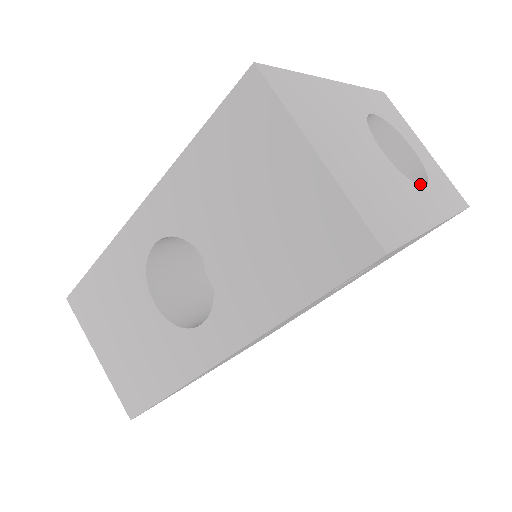
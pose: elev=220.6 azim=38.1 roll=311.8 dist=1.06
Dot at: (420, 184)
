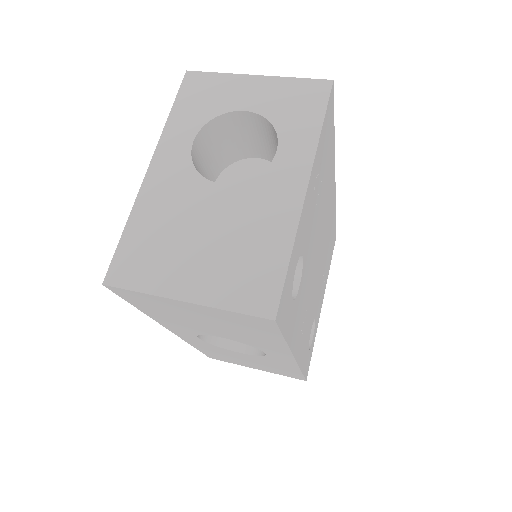
Dot at: (276, 137)
